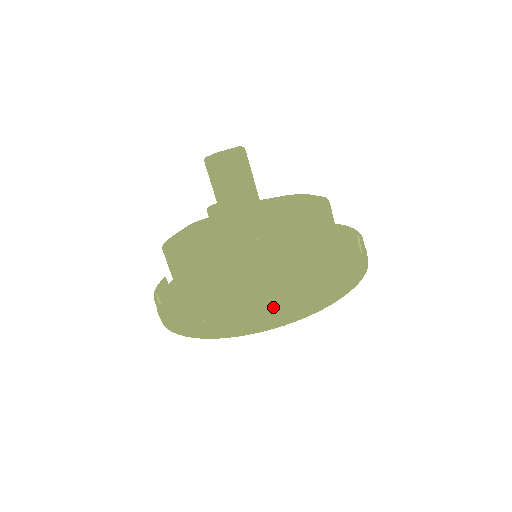
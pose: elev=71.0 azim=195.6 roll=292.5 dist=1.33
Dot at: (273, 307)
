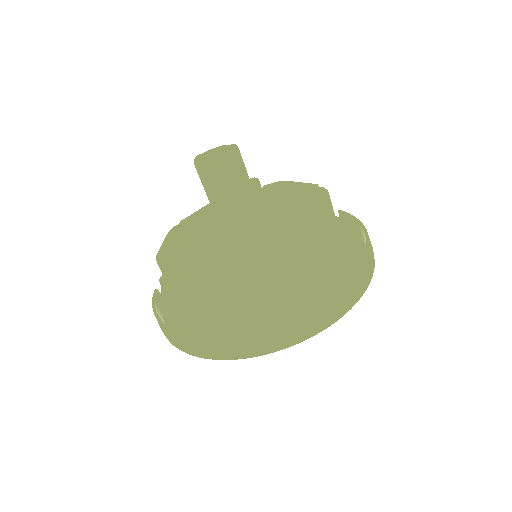
Dot at: (213, 343)
